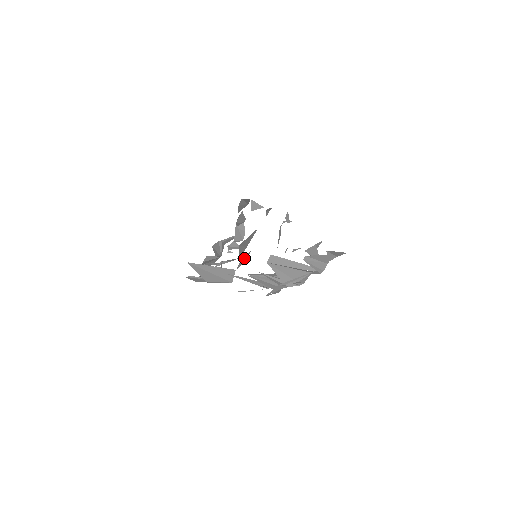
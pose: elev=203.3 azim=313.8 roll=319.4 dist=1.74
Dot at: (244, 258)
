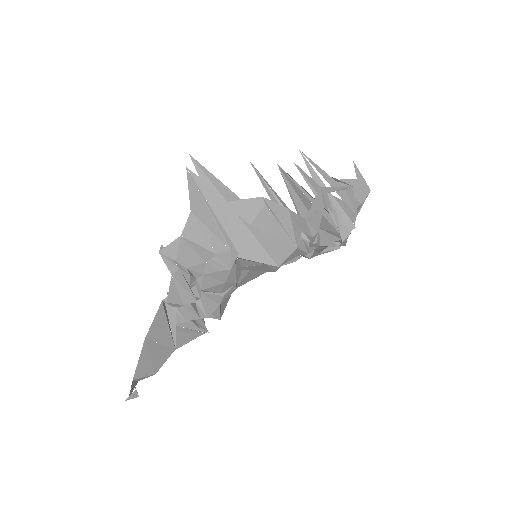
Dot at: (236, 271)
